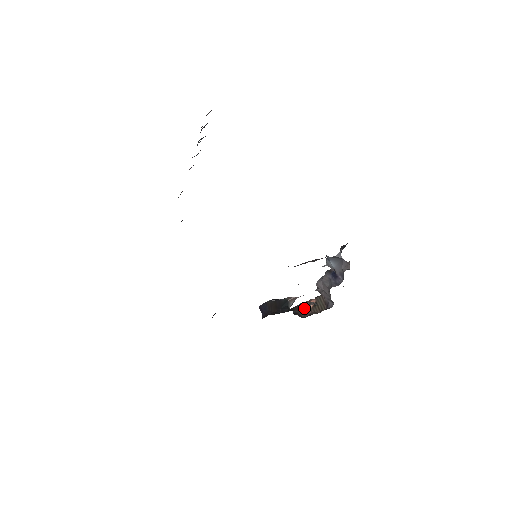
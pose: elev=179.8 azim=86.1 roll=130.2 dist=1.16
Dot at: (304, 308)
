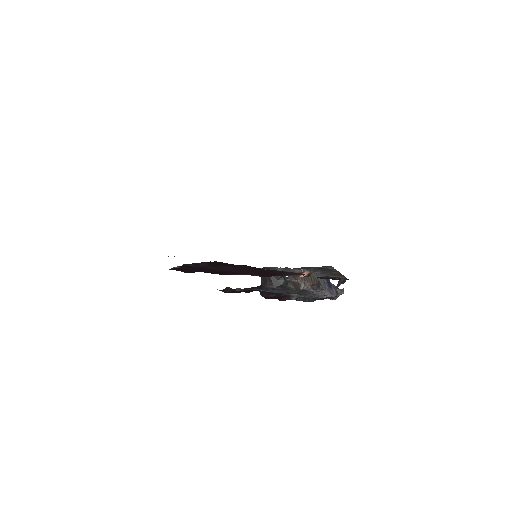
Dot at: (298, 275)
